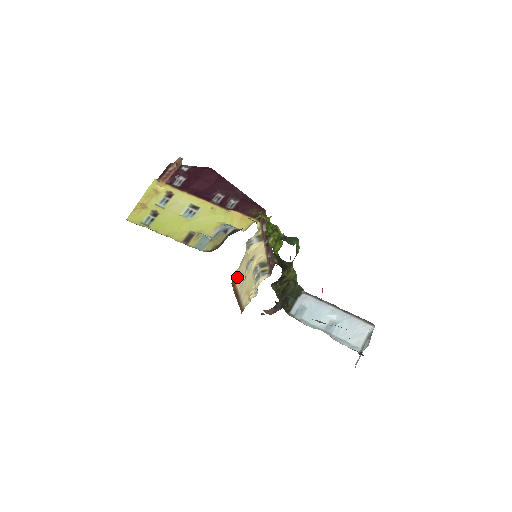
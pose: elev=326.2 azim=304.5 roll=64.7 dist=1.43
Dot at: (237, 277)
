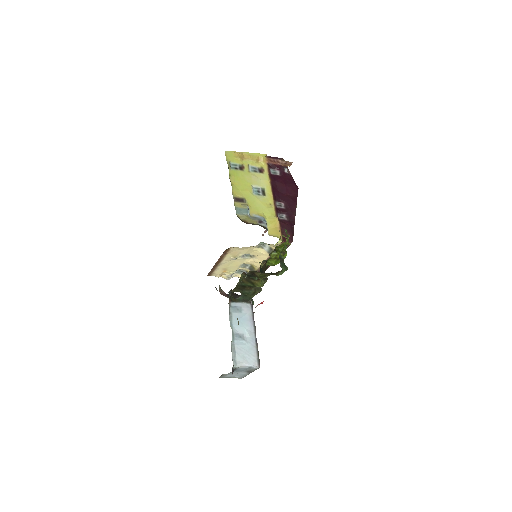
Dot at: (233, 252)
